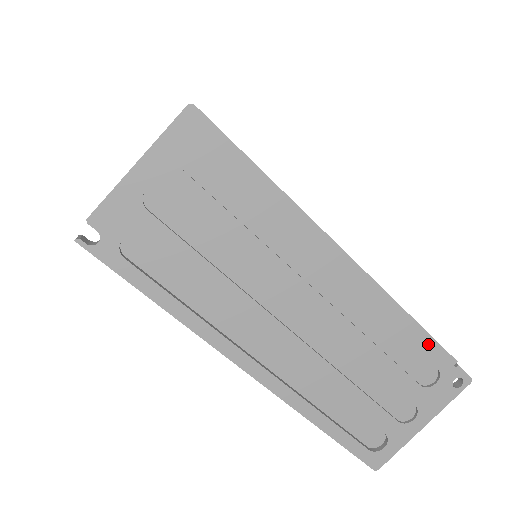
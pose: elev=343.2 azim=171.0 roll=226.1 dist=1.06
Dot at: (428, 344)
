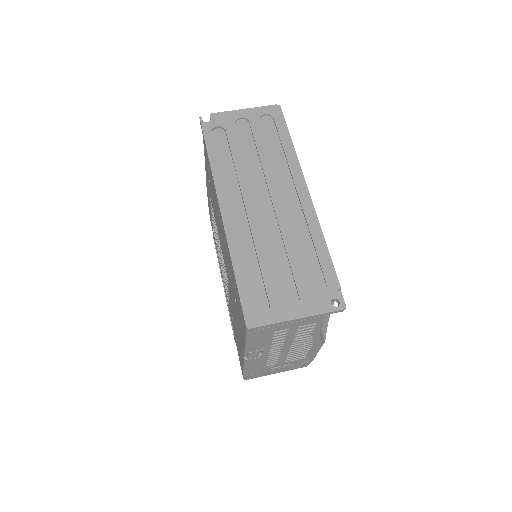
Dot at: (328, 263)
